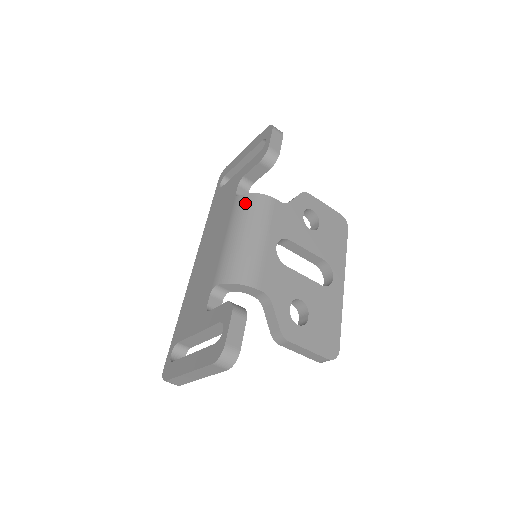
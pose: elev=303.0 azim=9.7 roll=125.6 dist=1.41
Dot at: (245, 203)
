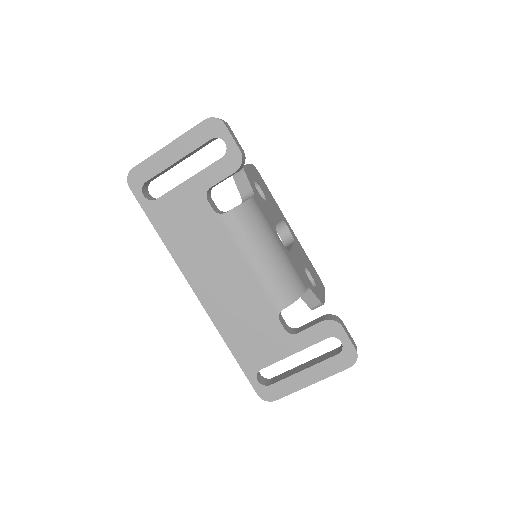
Dot at: (242, 220)
